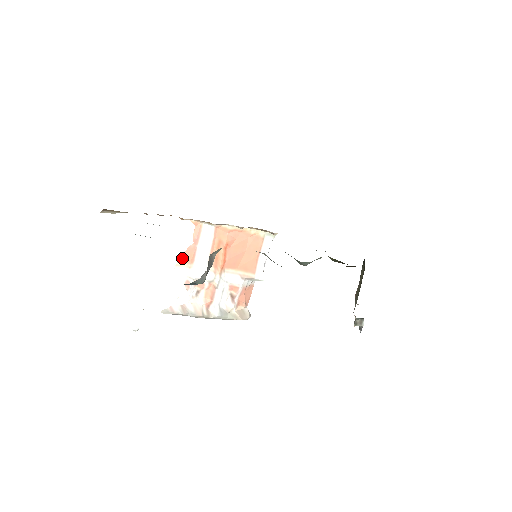
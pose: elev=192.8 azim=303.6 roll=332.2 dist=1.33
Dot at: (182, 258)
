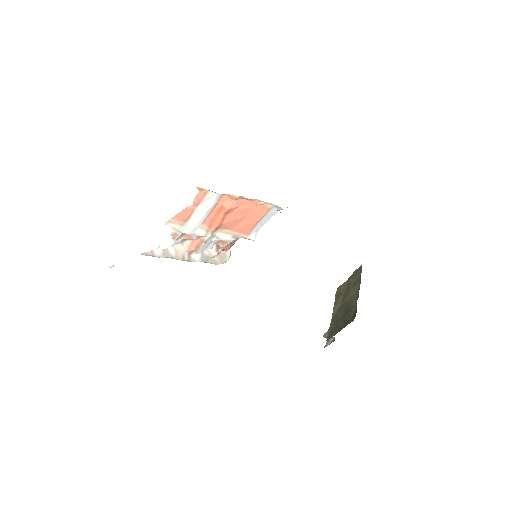
Dot at: (176, 216)
